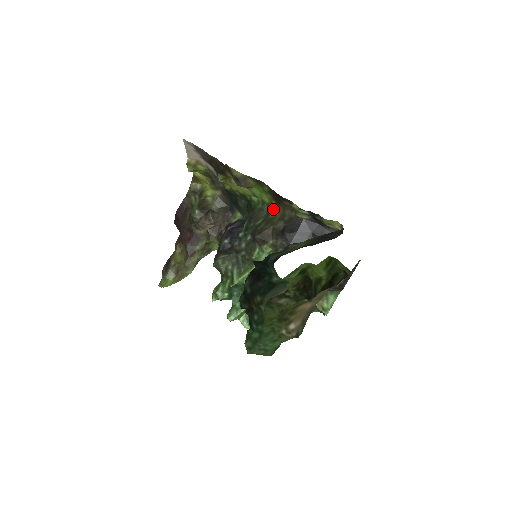
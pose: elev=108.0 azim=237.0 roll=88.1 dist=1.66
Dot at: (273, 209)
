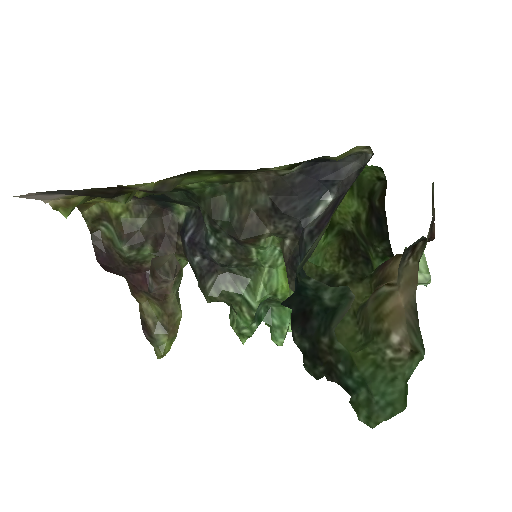
Dot at: (232, 182)
